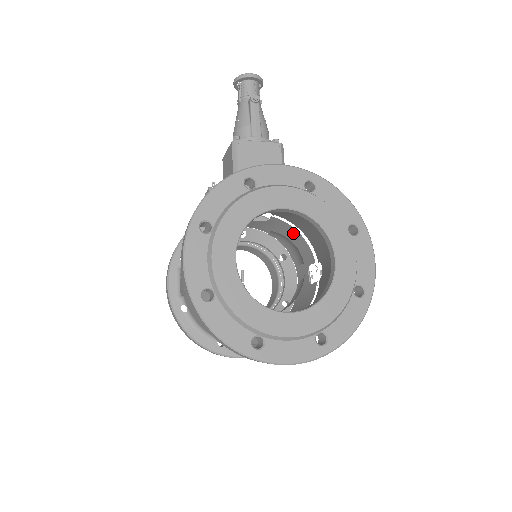
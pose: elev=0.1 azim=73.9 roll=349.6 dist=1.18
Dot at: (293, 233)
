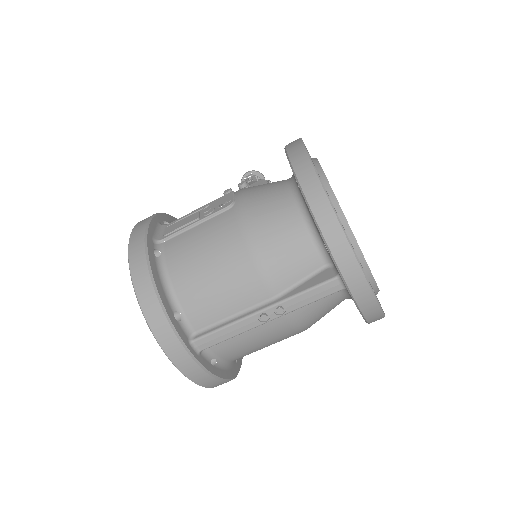
Dot at: occluded
